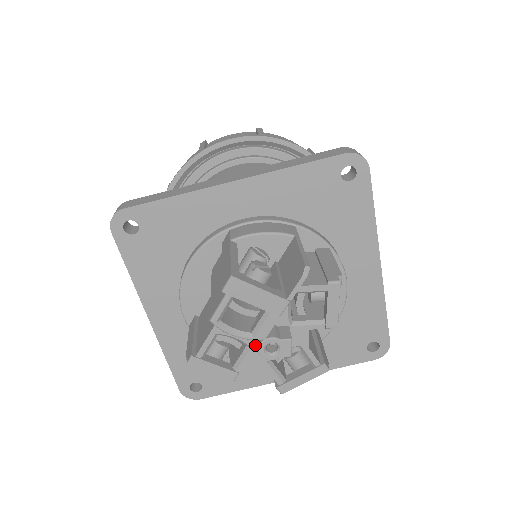
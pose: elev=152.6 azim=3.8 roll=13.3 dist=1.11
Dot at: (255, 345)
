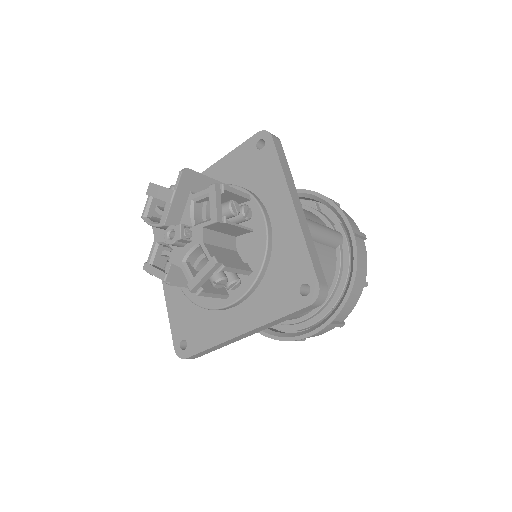
Dot at: (175, 247)
